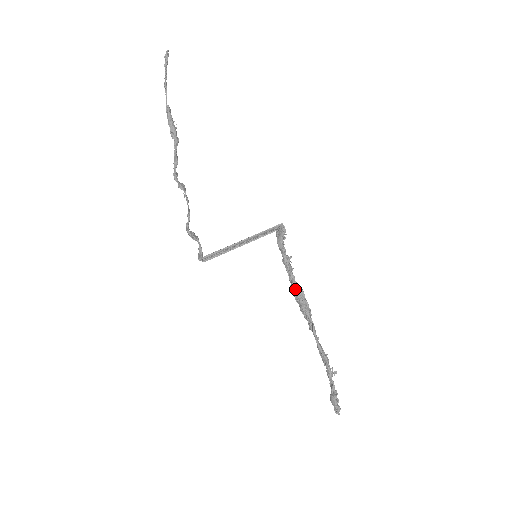
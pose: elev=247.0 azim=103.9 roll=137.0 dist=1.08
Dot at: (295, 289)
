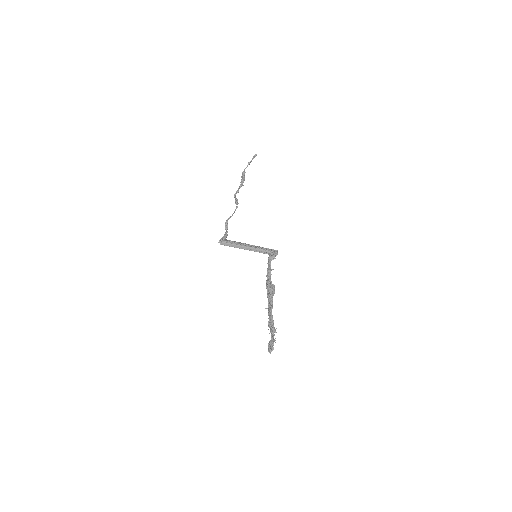
Dot at: (270, 283)
